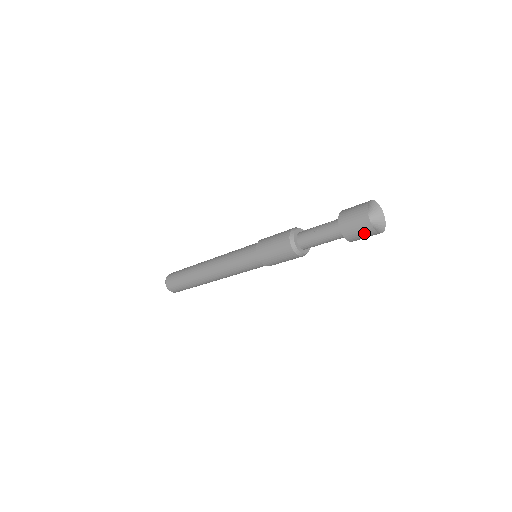
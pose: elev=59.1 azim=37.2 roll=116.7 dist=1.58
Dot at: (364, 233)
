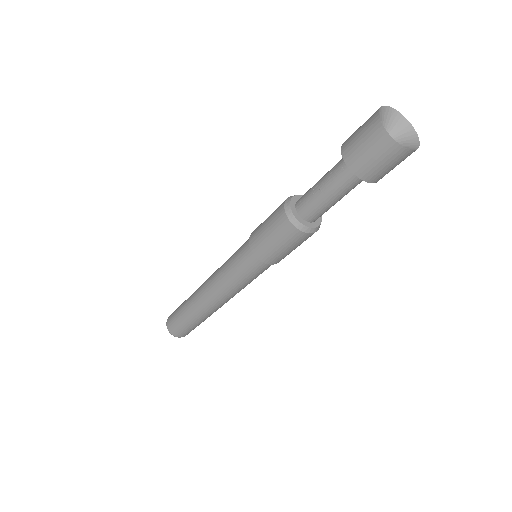
Dot at: (397, 163)
